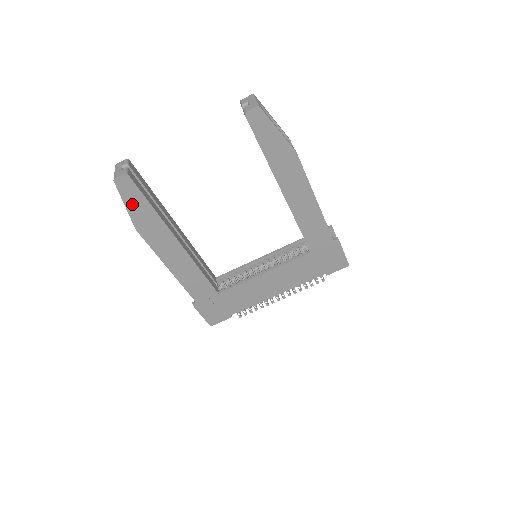
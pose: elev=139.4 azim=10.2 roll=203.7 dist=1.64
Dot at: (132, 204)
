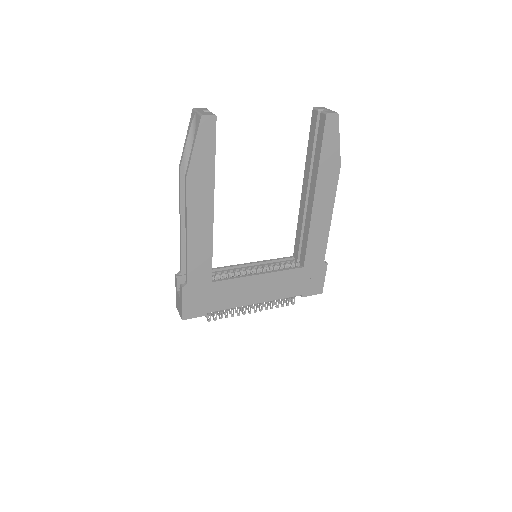
Dot at: (201, 148)
